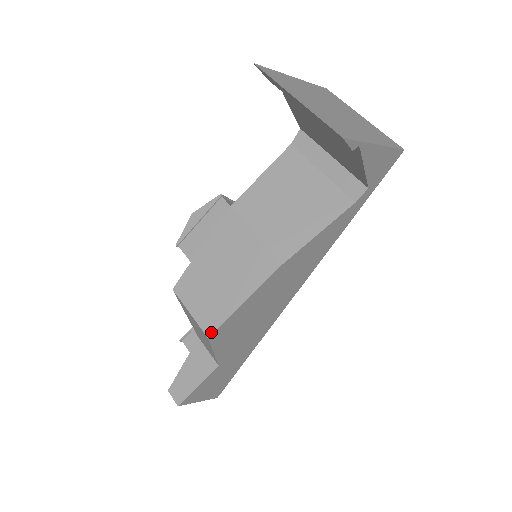
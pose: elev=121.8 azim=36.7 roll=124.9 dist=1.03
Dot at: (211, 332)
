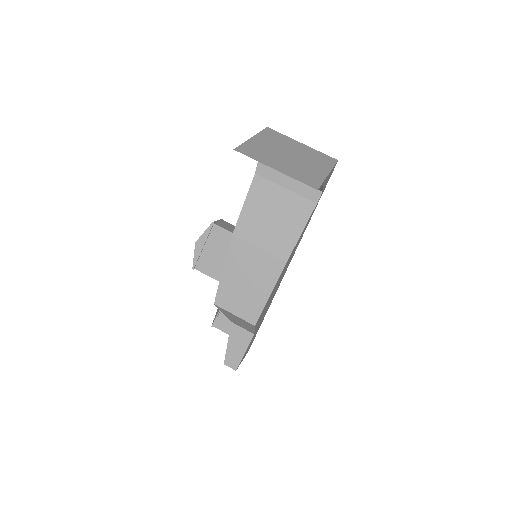
Dot at: (255, 321)
